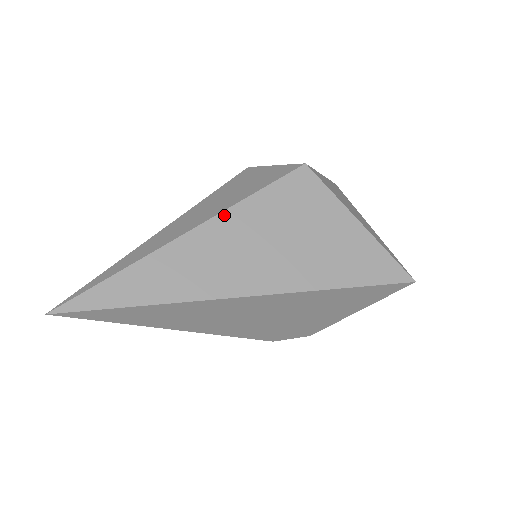
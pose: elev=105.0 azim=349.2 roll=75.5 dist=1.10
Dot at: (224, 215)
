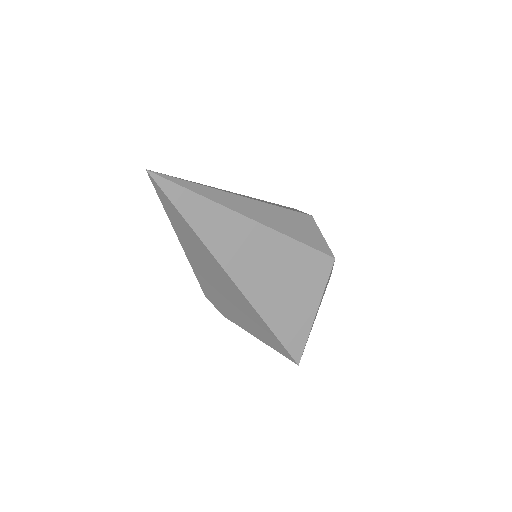
Dot at: (274, 233)
